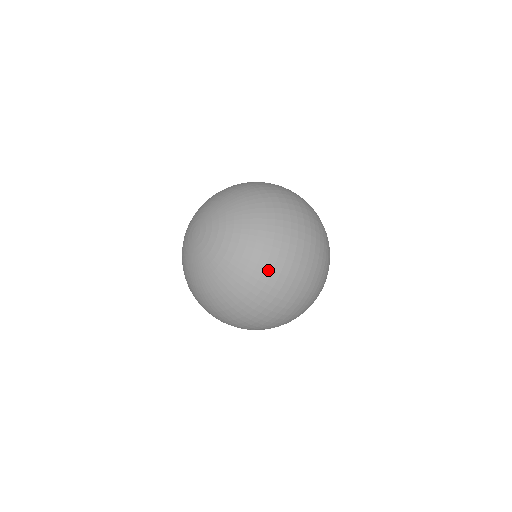
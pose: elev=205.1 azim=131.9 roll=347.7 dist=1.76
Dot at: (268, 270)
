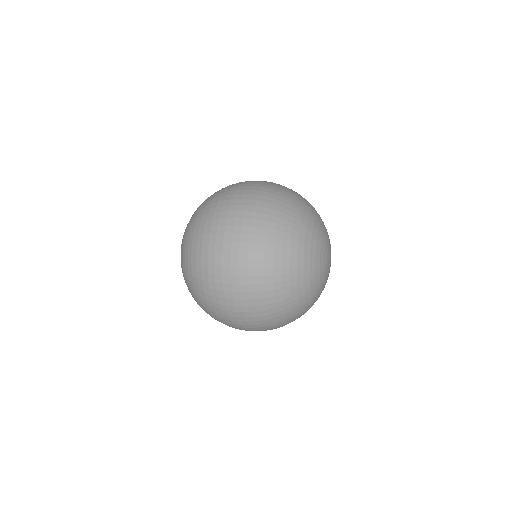
Dot at: (199, 251)
